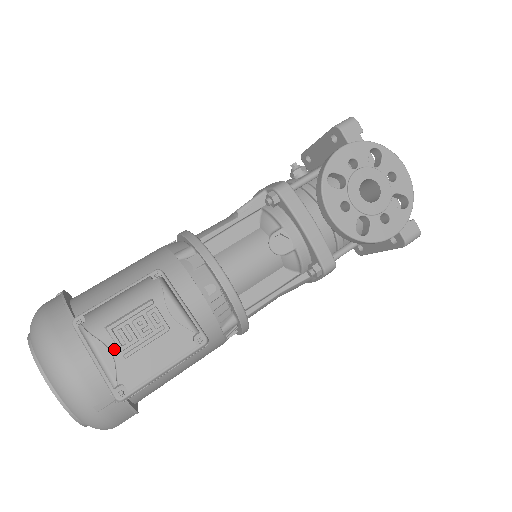
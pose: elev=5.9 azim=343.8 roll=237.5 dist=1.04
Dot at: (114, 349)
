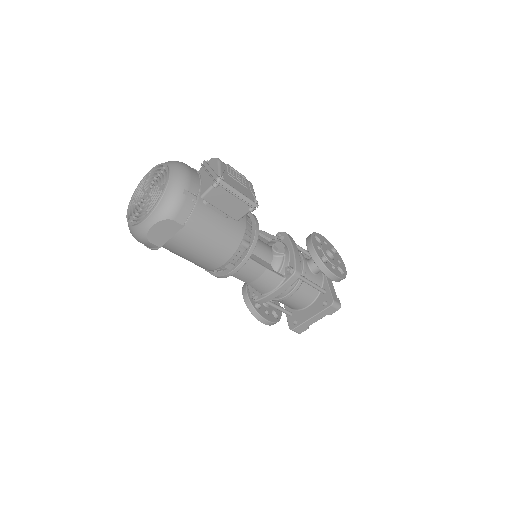
Dot at: (226, 169)
